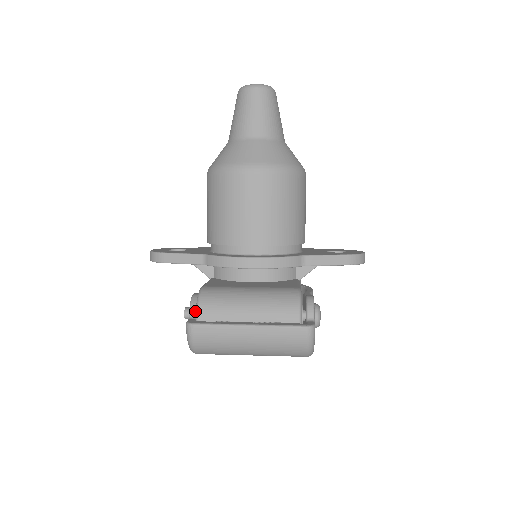
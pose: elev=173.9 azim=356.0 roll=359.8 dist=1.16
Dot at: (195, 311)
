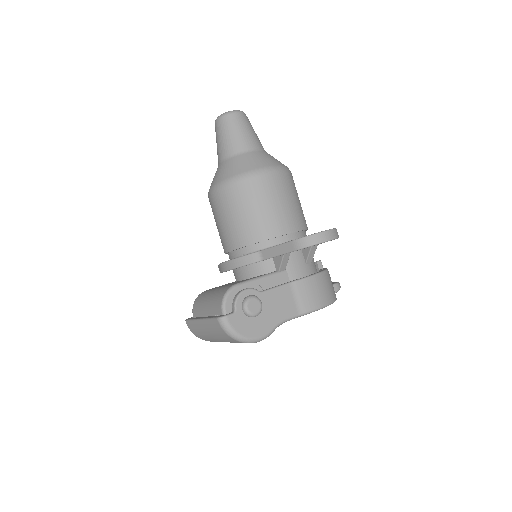
Dot at: occluded
